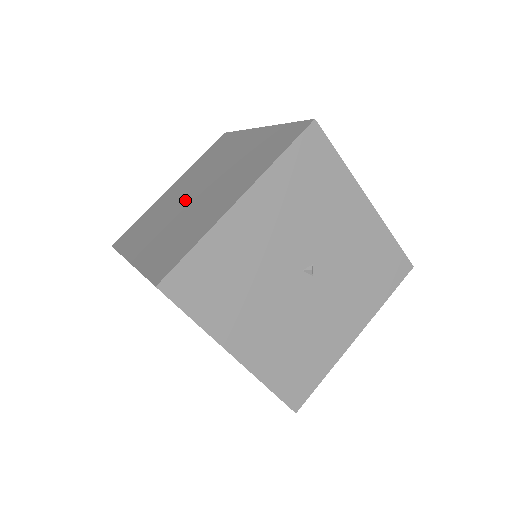
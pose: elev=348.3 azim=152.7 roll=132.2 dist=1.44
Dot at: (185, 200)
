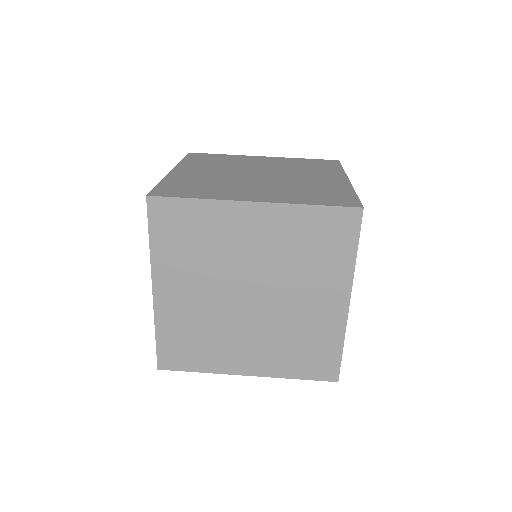
Dot at: (239, 308)
